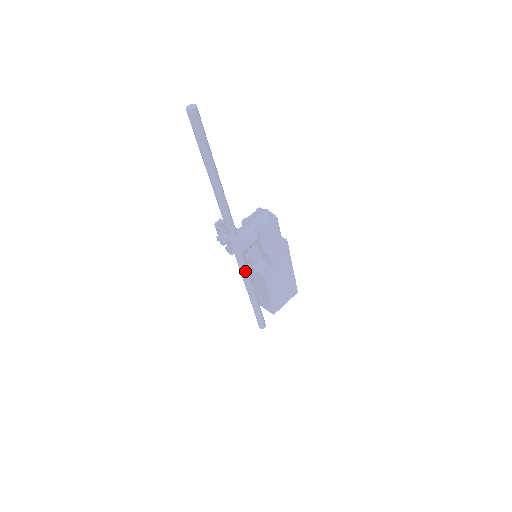
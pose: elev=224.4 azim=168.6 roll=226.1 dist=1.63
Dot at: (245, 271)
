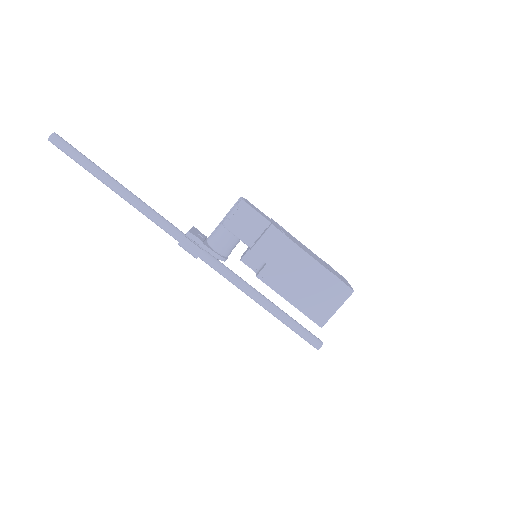
Dot at: (227, 277)
